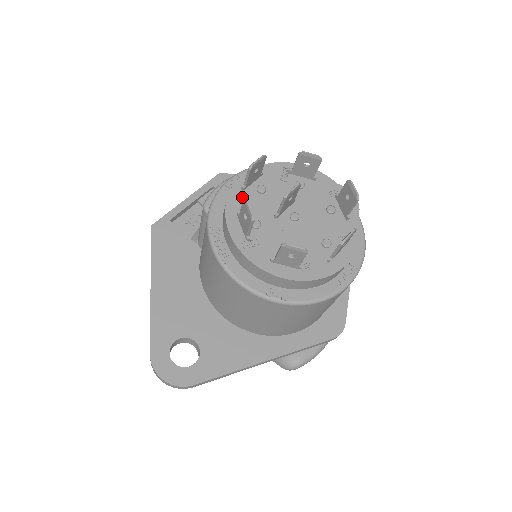
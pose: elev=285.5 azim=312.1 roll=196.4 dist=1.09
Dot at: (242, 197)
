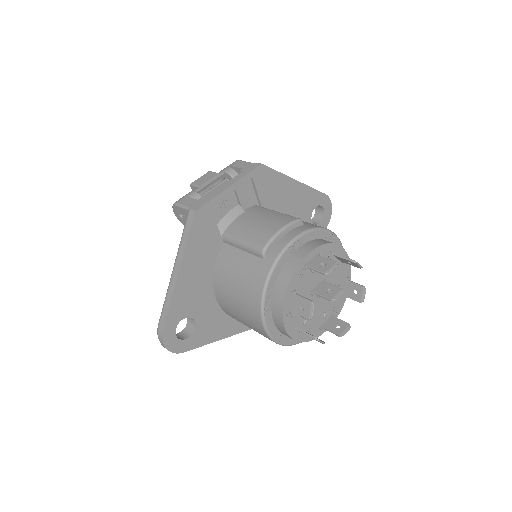
Dot at: (301, 275)
